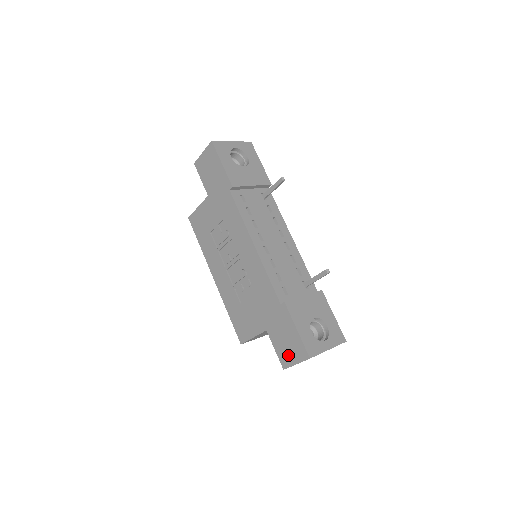
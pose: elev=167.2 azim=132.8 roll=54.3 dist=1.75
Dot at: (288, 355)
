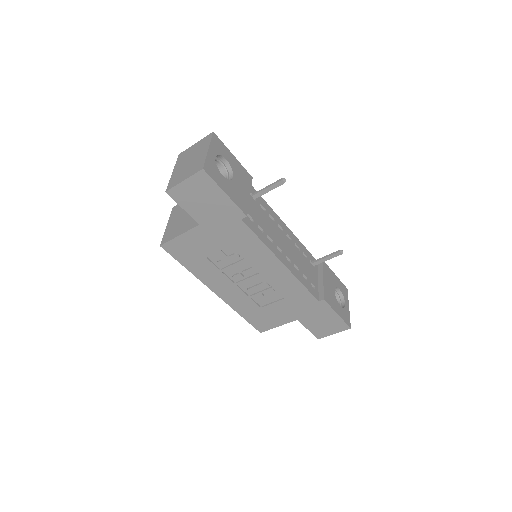
Dot at: (325, 331)
